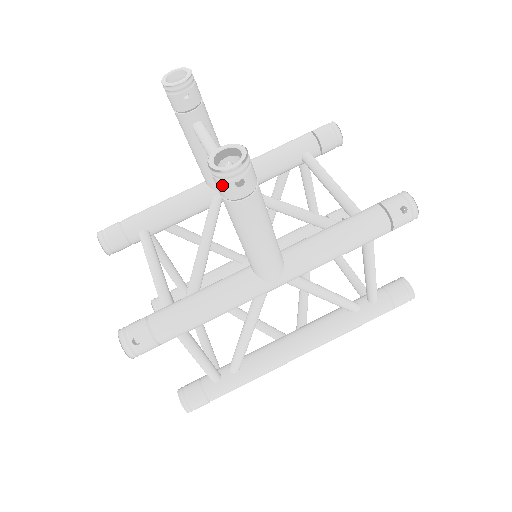
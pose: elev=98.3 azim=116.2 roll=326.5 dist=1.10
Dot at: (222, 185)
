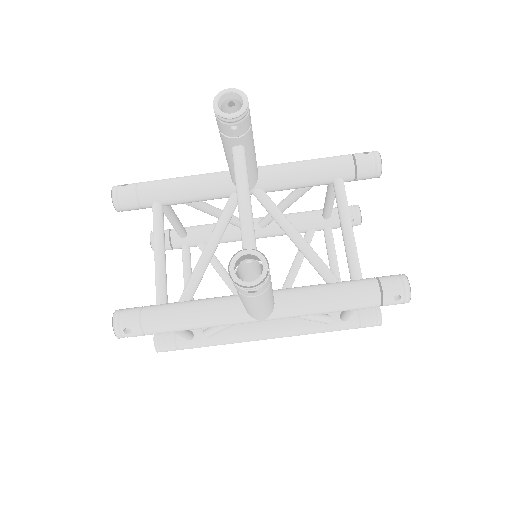
Dot at: (236, 286)
